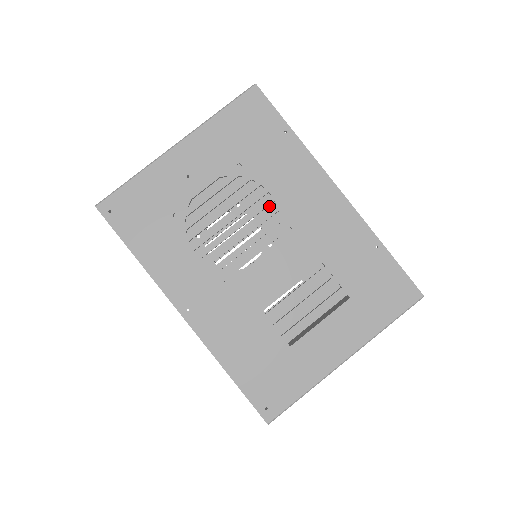
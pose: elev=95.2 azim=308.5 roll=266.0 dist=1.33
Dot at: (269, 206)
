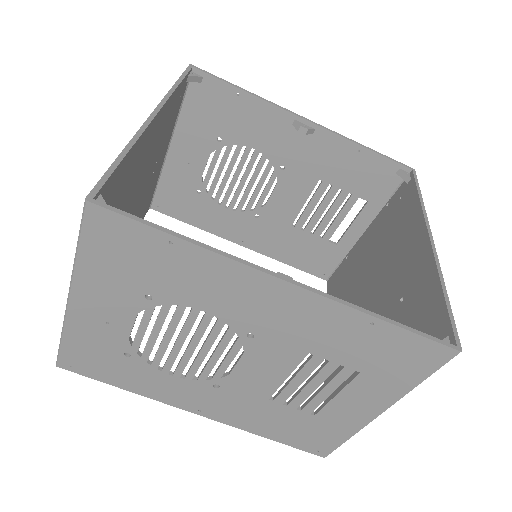
Dot at: (256, 123)
